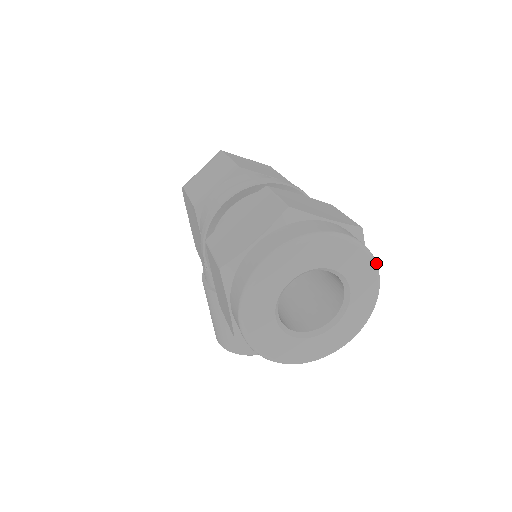
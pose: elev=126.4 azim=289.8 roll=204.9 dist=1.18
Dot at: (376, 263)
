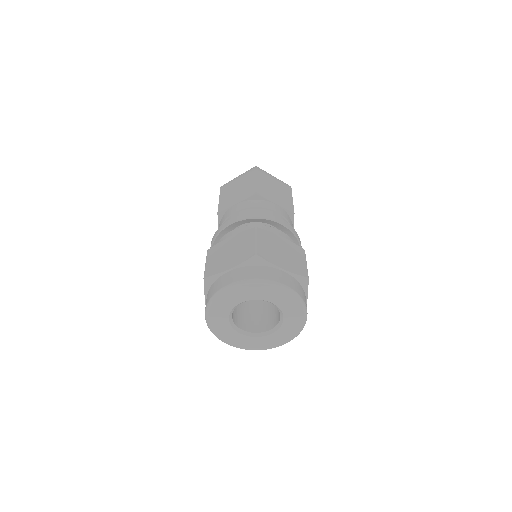
Dot at: (305, 307)
